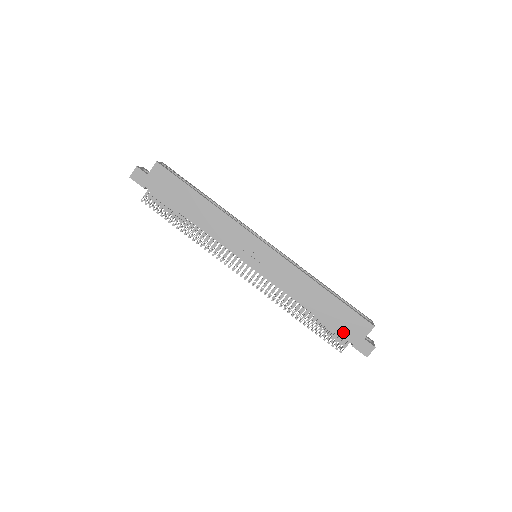
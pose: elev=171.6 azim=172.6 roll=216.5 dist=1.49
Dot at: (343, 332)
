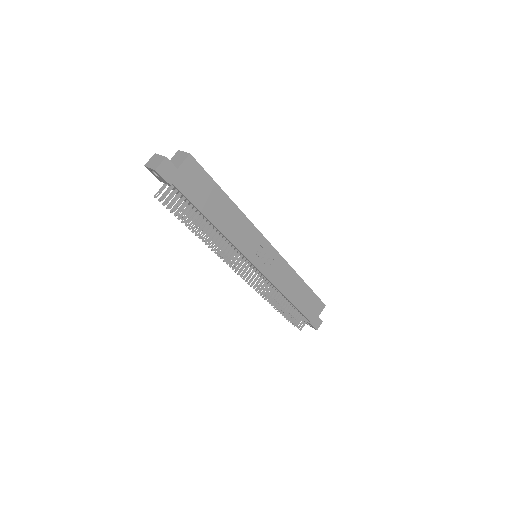
Dot at: (308, 314)
